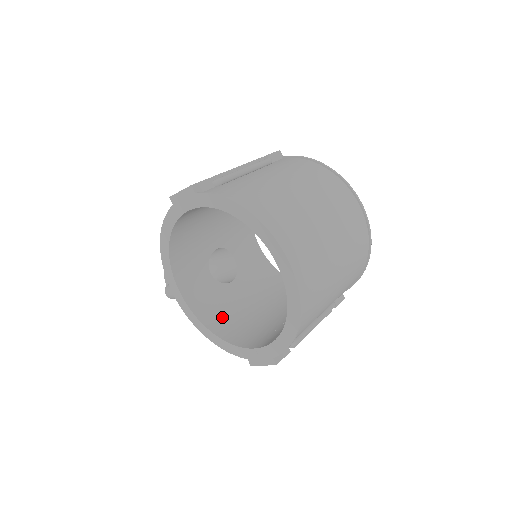
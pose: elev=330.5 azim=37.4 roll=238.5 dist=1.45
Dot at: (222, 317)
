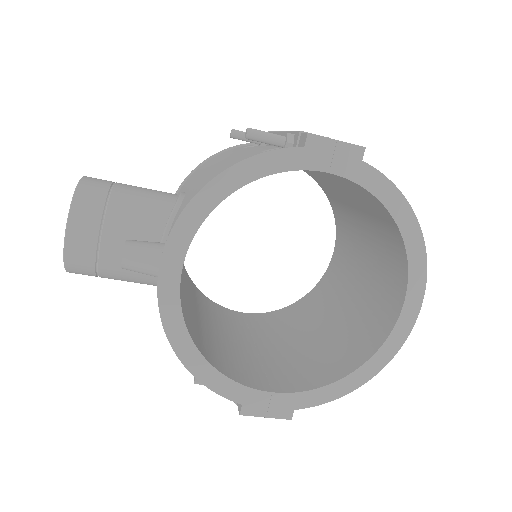
Dot at: (193, 327)
